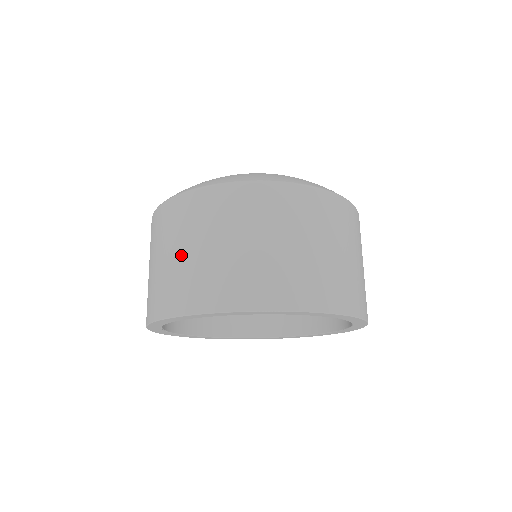
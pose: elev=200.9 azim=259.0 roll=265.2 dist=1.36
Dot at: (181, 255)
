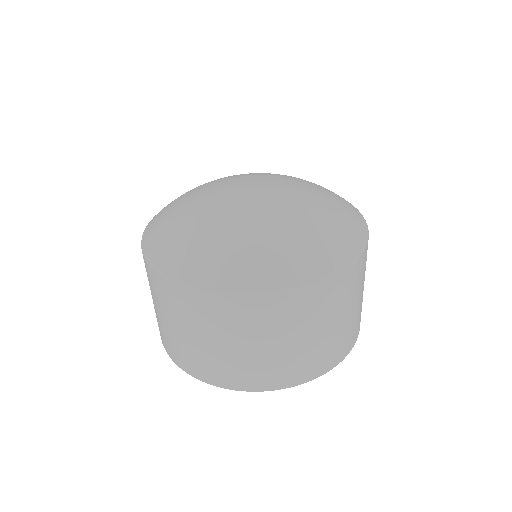
Dot at: (196, 340)
